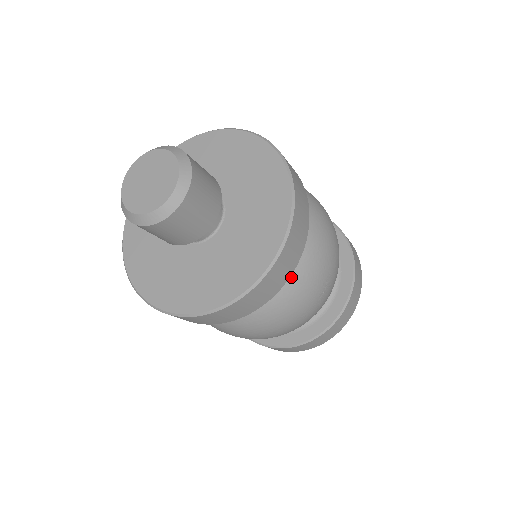
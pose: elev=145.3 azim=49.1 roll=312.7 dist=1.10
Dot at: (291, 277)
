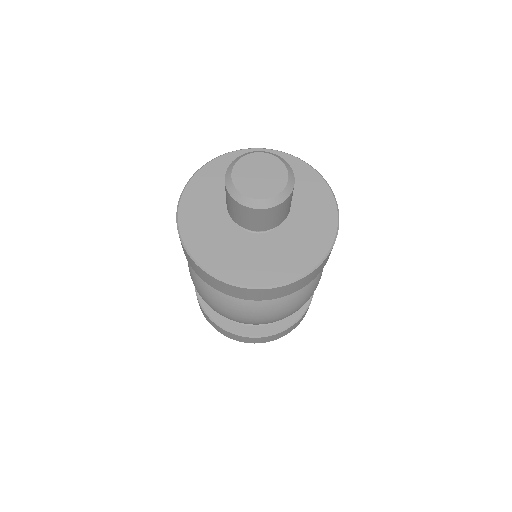
Dot at: occluded
